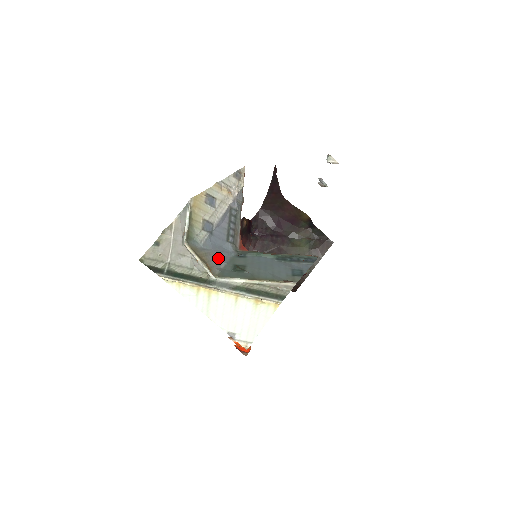
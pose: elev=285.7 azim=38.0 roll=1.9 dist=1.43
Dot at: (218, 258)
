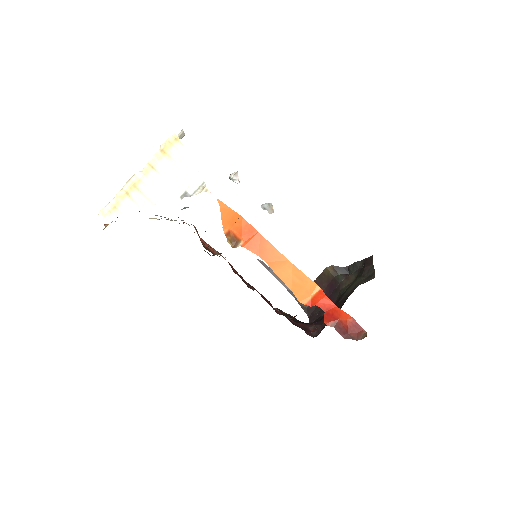
Dot at: occluded
